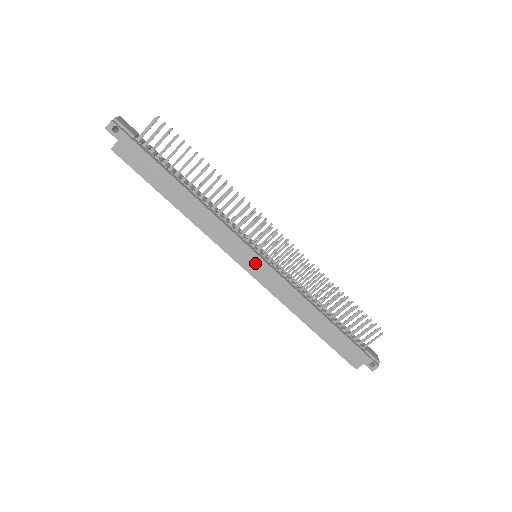
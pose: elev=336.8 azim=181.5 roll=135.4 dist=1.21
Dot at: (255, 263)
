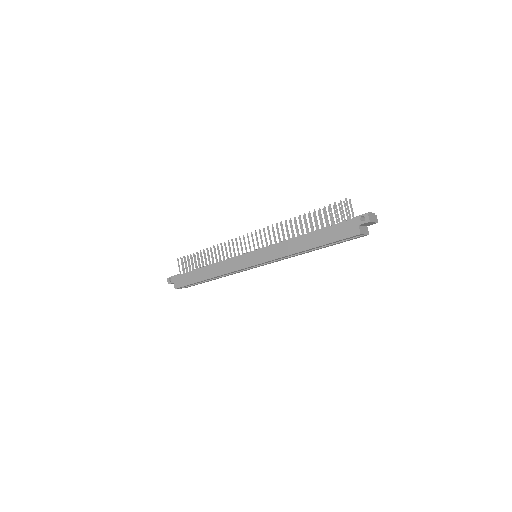
Dot at: (252, 257)
